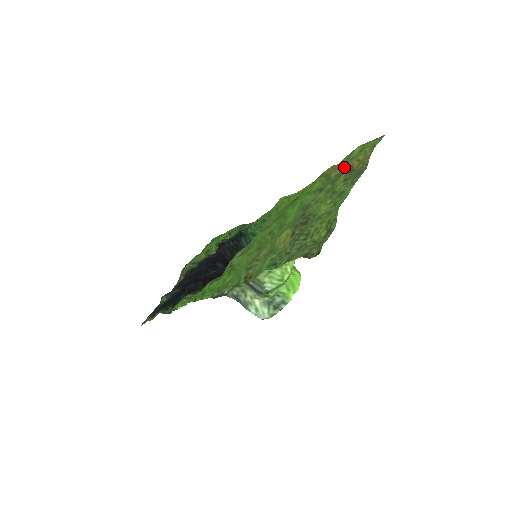
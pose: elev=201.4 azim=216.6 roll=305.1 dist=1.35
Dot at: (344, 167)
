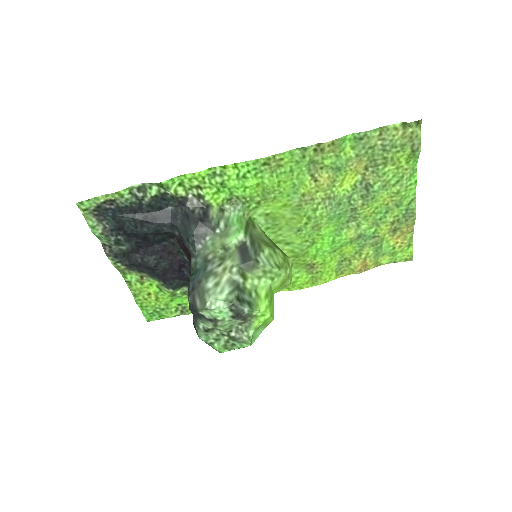
Dot at: (378, 249)
